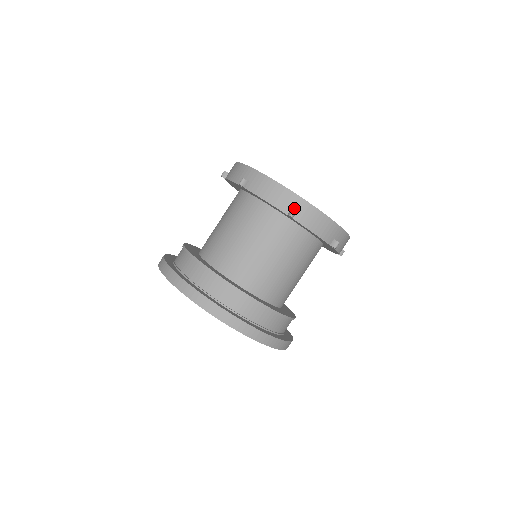
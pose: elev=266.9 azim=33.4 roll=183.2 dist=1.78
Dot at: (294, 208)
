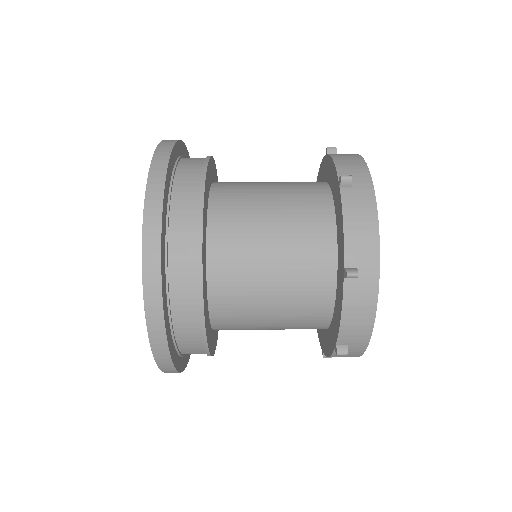
Dot at: (353, 182)
